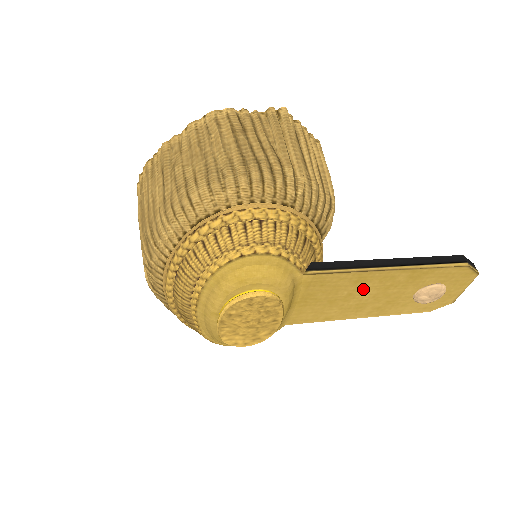
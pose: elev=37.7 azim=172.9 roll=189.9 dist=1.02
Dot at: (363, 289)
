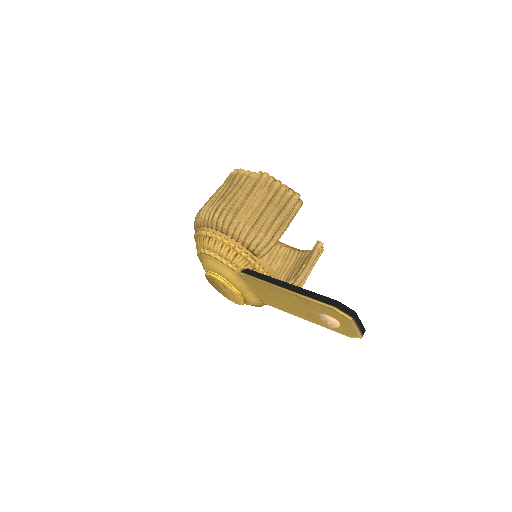
Dot at: (281, 297)
